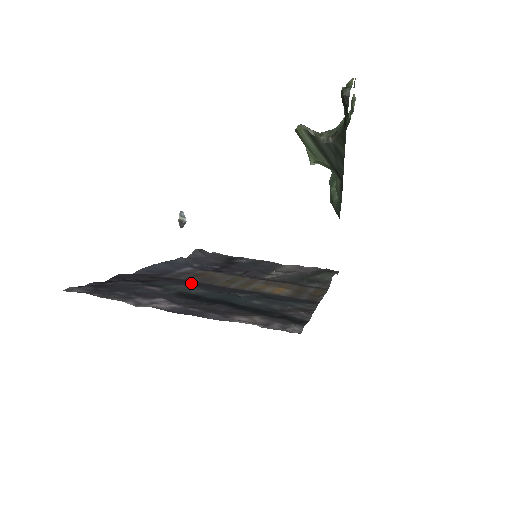
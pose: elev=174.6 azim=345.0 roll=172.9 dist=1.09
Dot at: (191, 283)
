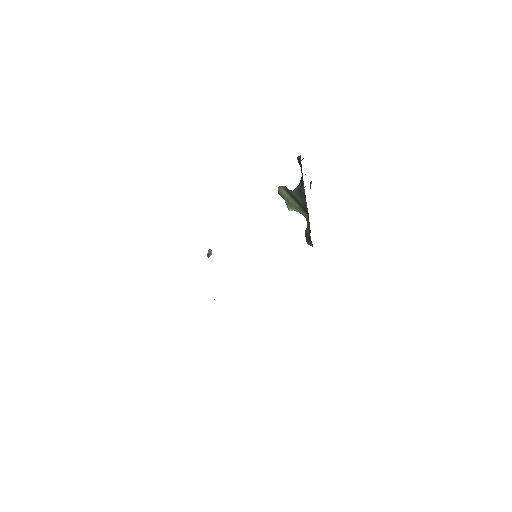
Dot at: occluded
